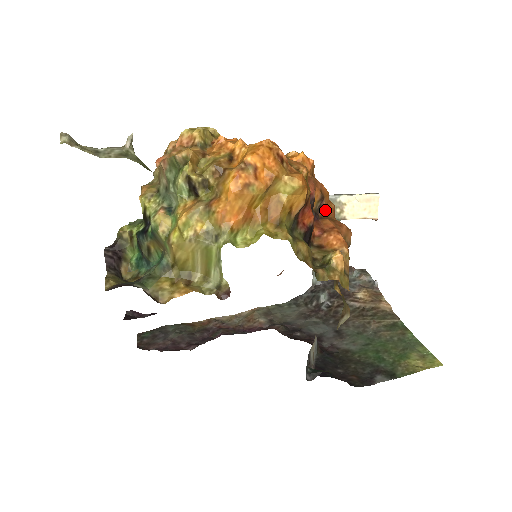
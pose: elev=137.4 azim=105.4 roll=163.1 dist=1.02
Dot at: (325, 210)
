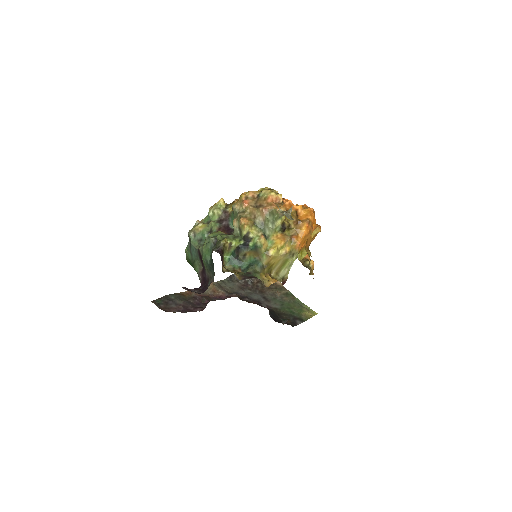
Dot at: occluded
